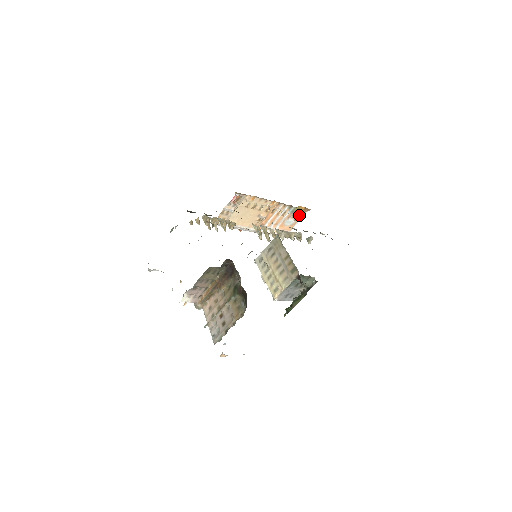
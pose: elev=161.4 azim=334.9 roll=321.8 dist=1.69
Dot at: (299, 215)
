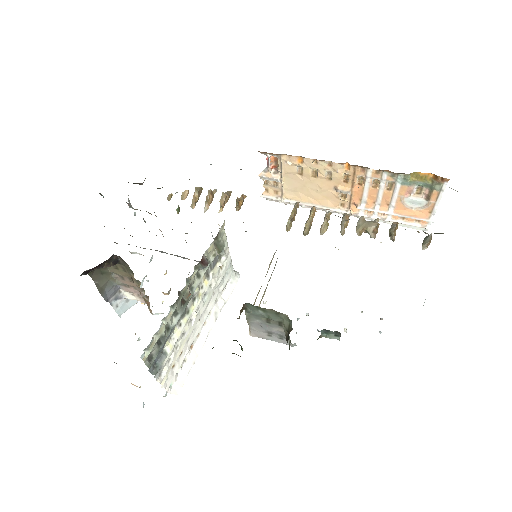
Dot at: (432, 189)
